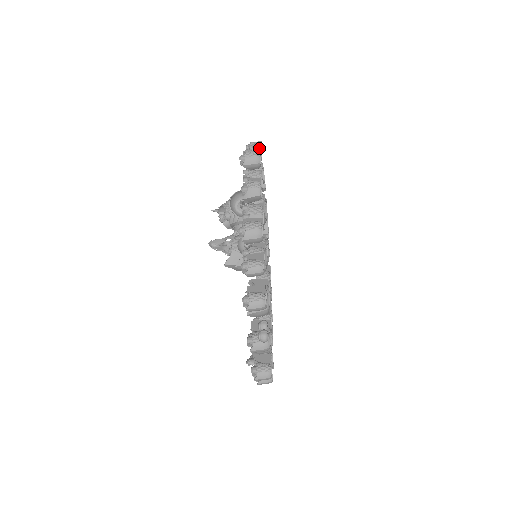
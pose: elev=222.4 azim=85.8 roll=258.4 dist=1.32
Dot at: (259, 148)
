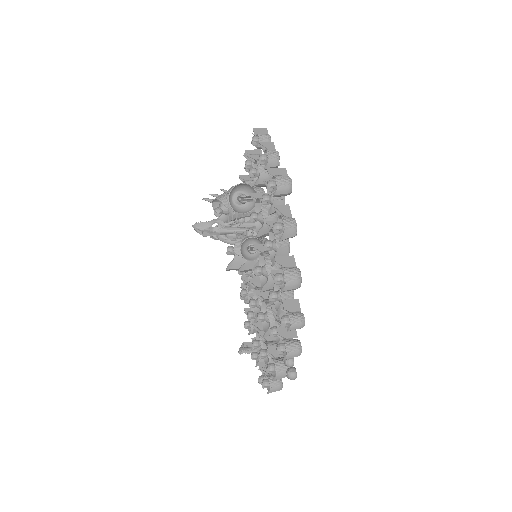
Dot at: (277, 156)
